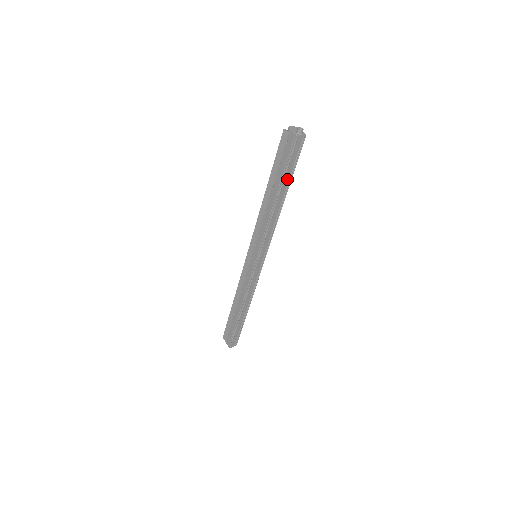
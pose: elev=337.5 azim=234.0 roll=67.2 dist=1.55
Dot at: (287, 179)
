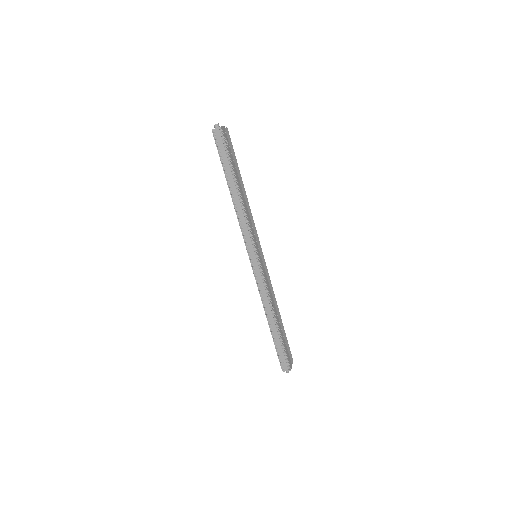
Dot at: (229, 170)
